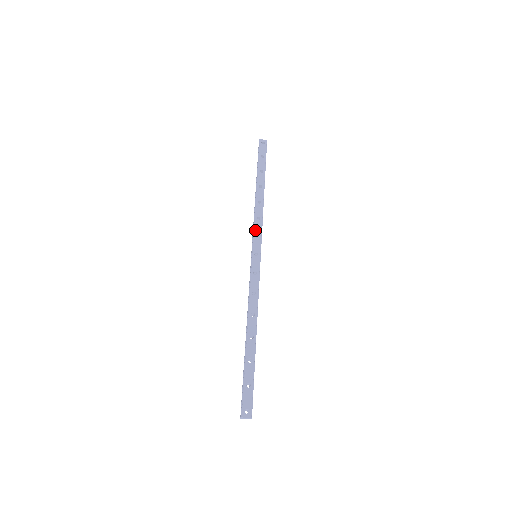
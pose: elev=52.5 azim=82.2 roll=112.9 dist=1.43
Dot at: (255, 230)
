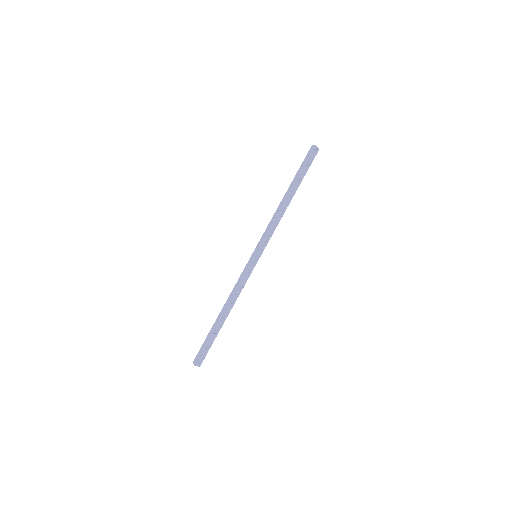
Dot at: (267, 236)
